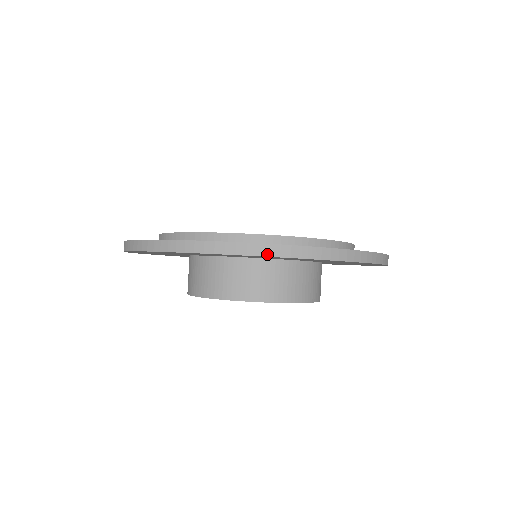
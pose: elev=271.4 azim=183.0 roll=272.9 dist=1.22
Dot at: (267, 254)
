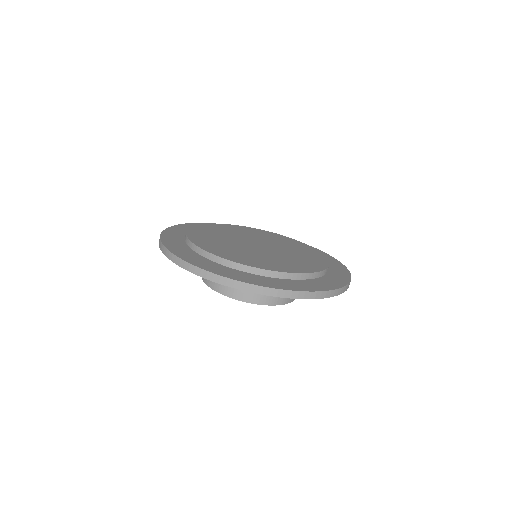
Dot at: (183, 267)
